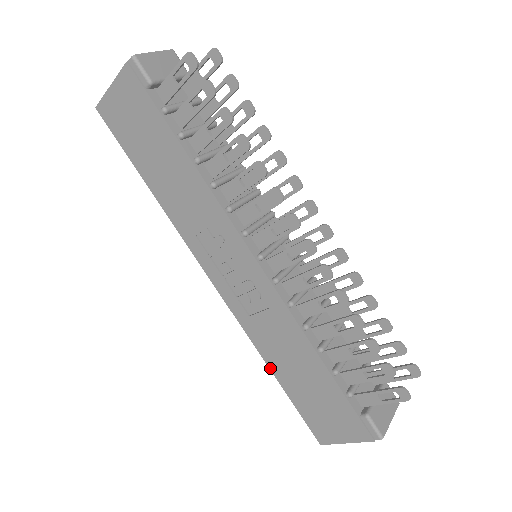
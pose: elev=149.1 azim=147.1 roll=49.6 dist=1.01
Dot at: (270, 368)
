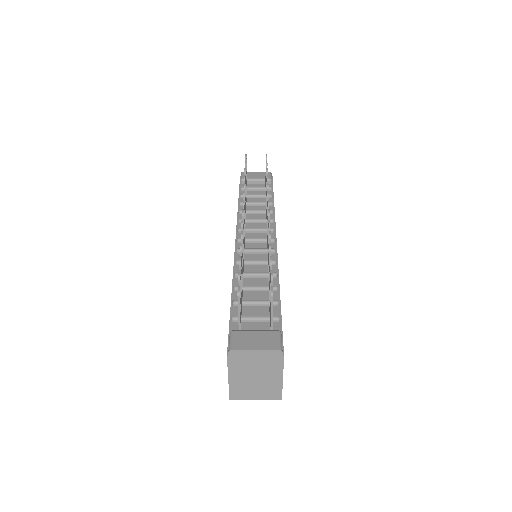
Dot at: occluded
